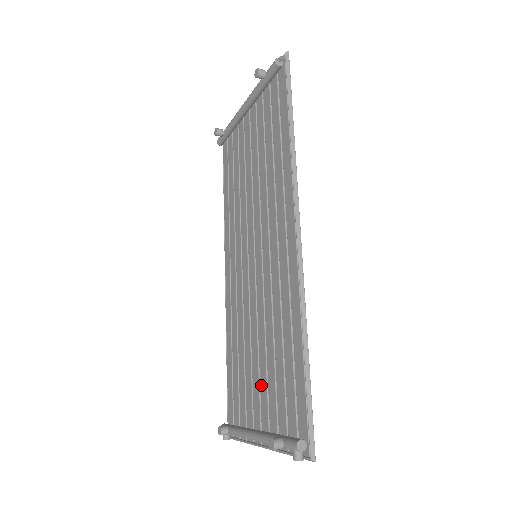
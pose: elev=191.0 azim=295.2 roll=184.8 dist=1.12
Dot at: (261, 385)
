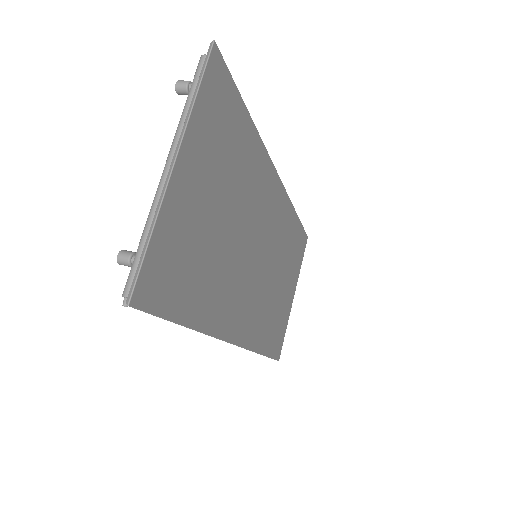
Dot at: occluded
